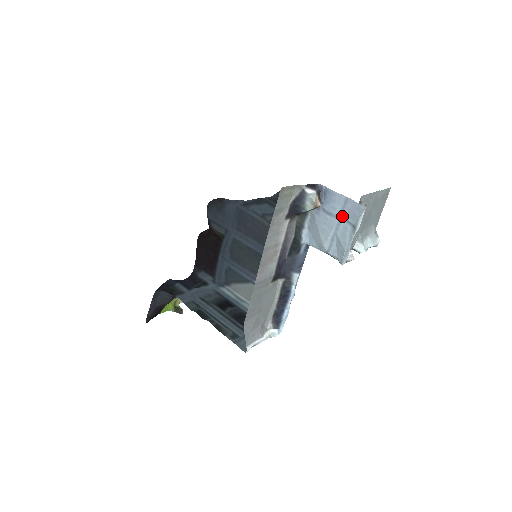
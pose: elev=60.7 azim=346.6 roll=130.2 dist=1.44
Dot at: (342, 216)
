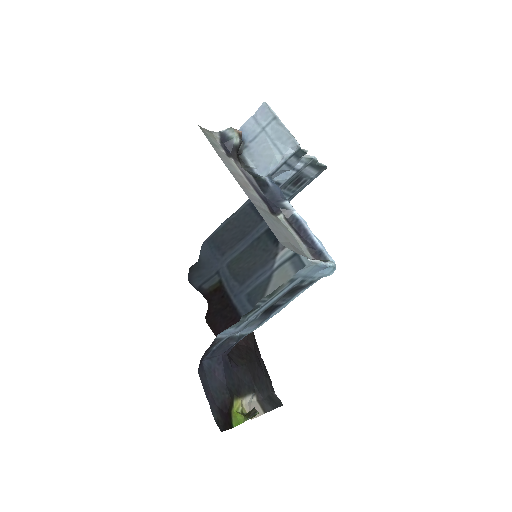
Dot at: (262, 127)
